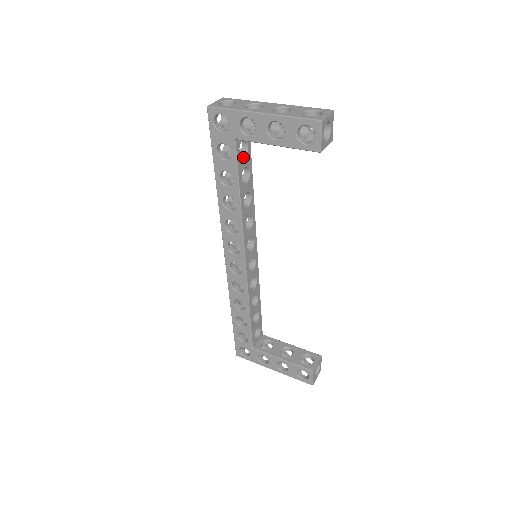
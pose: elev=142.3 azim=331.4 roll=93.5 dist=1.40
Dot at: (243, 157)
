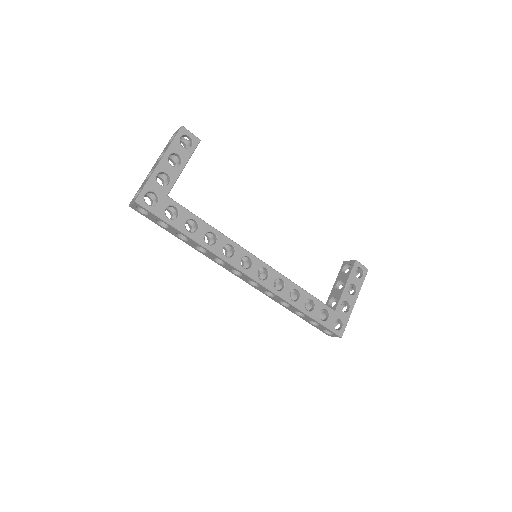
Dot at: occluded
